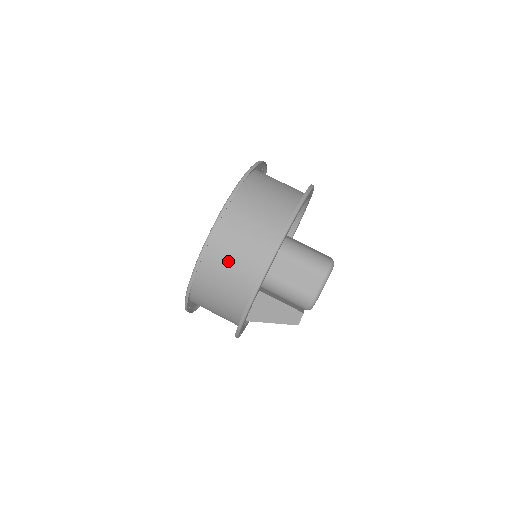
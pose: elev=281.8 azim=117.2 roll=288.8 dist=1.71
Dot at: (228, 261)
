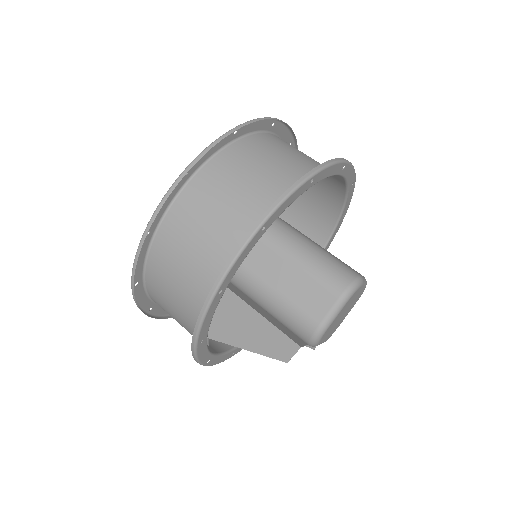
Dot at: (191, 237)
